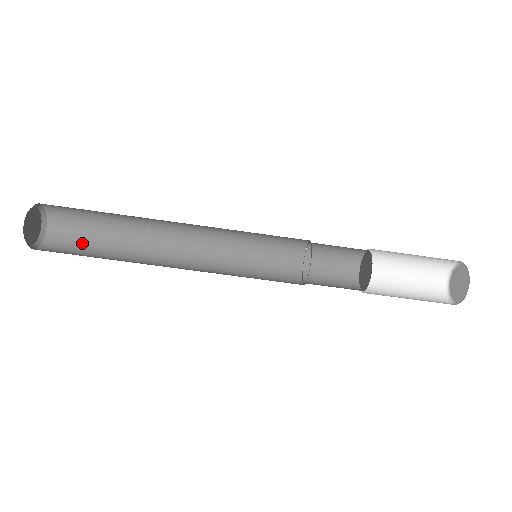
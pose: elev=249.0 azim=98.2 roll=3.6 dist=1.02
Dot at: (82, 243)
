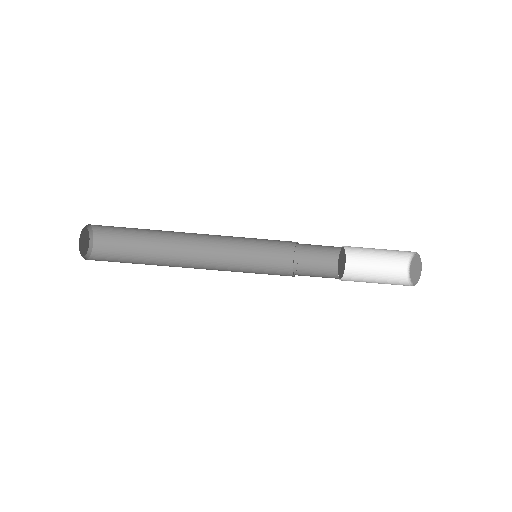
Dot at: (122, 236)
